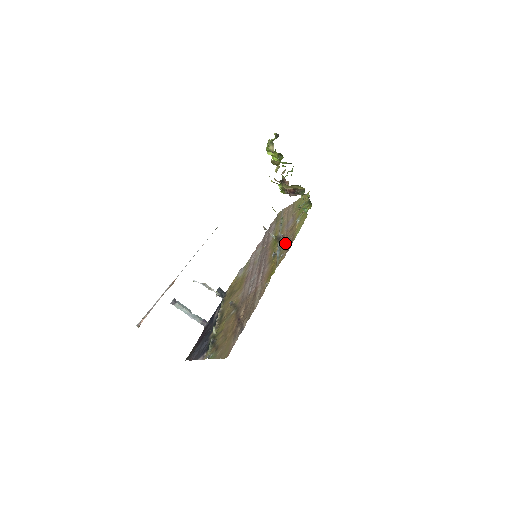
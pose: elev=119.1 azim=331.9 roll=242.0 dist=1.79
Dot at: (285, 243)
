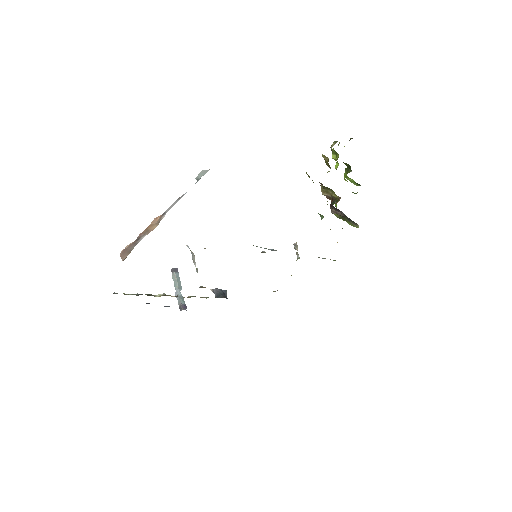
Dot at: occluded
